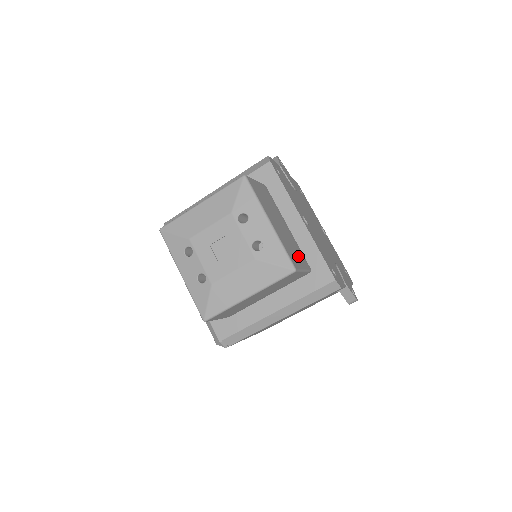
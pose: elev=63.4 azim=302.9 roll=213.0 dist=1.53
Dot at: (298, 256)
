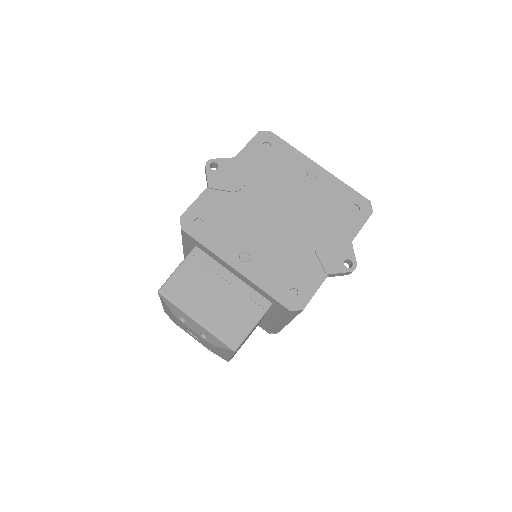
Dot at: (245, 314)
